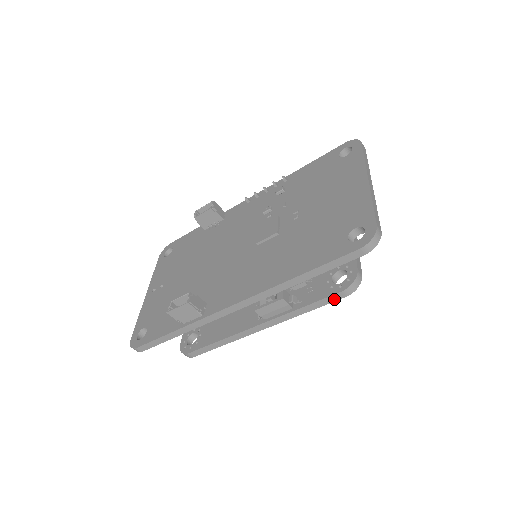
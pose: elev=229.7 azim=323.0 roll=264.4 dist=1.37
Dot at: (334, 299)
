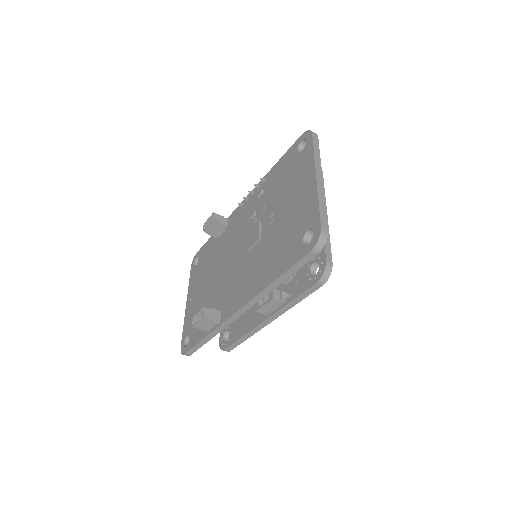
Dot at: (314, 289)
